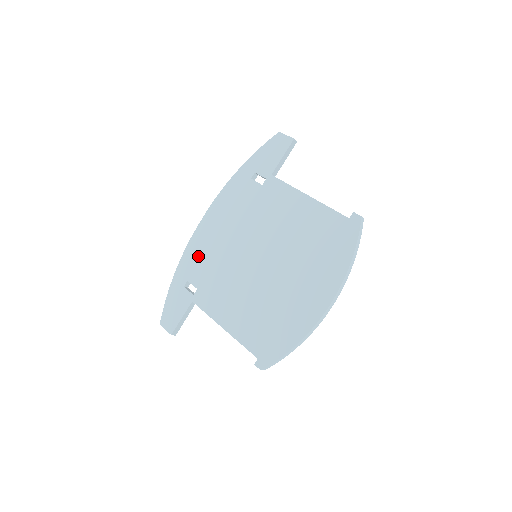
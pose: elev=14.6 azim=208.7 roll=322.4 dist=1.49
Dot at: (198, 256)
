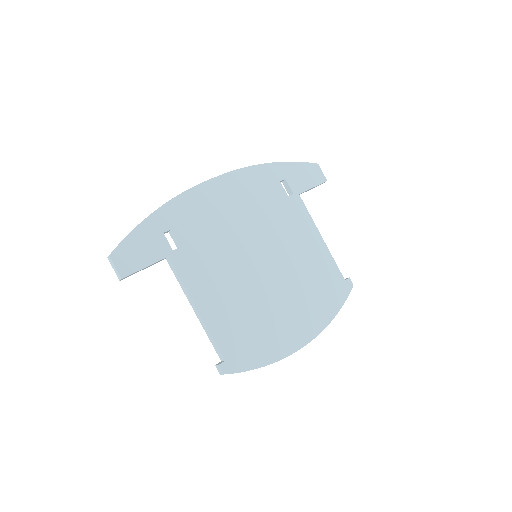
Dot at: (196, 212)
